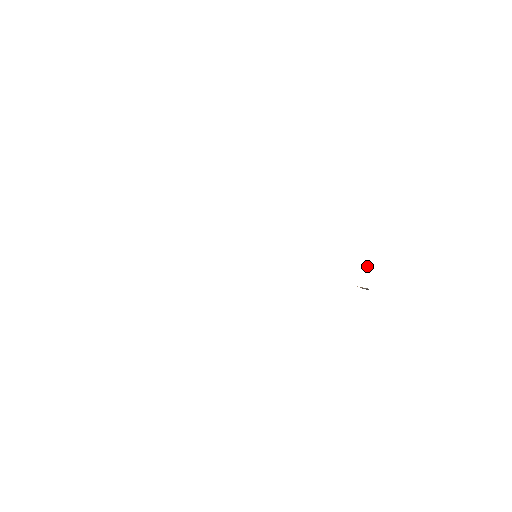
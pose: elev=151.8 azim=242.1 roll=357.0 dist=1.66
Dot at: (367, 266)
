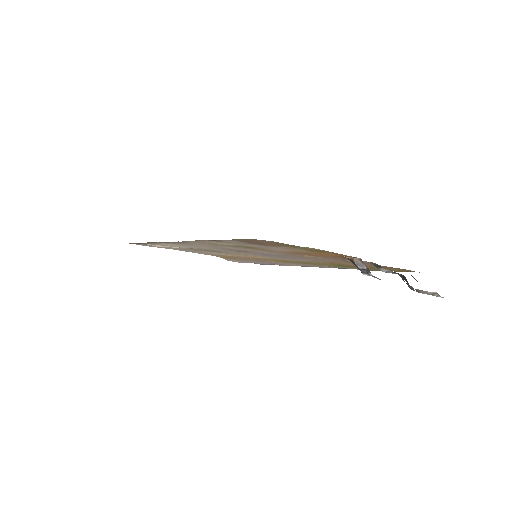
Dot at: (402, 275)
